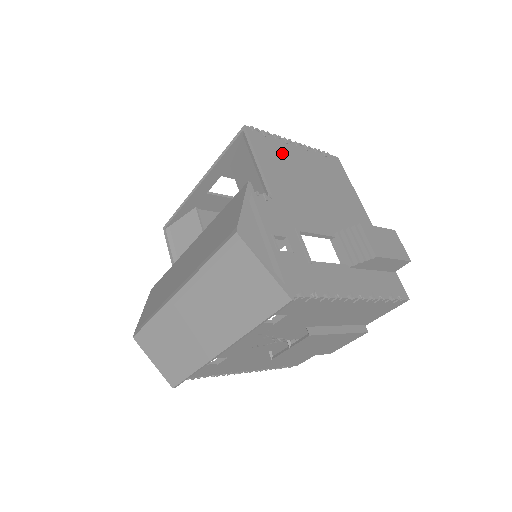
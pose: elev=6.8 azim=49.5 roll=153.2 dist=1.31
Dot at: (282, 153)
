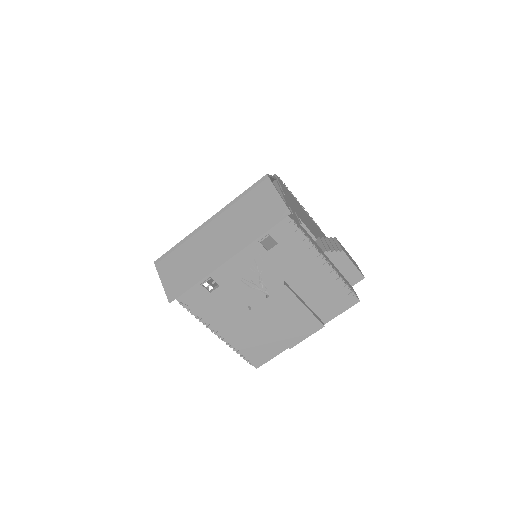
Dot at: (293, 198)
